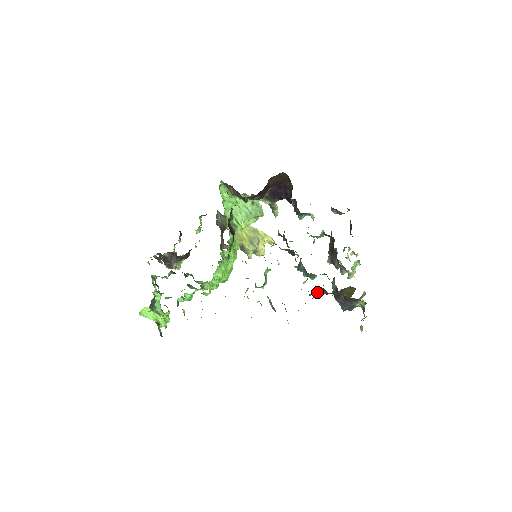
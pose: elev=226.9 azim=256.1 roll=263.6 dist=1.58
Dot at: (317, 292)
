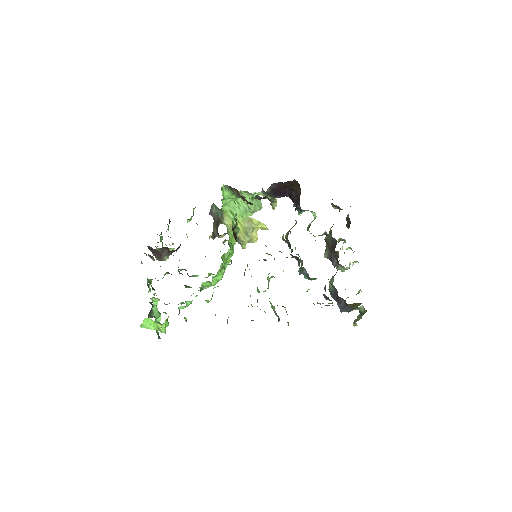
Dot at: occluded
